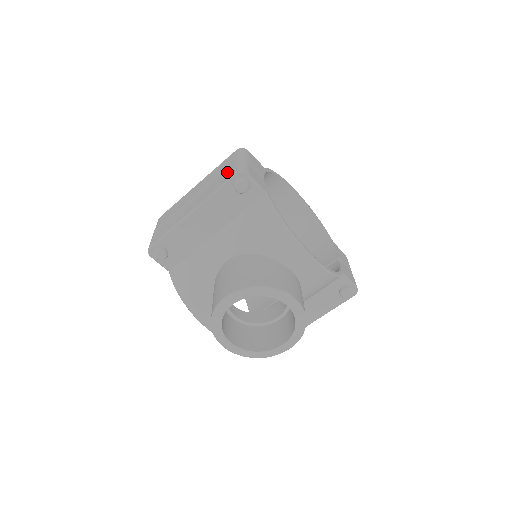
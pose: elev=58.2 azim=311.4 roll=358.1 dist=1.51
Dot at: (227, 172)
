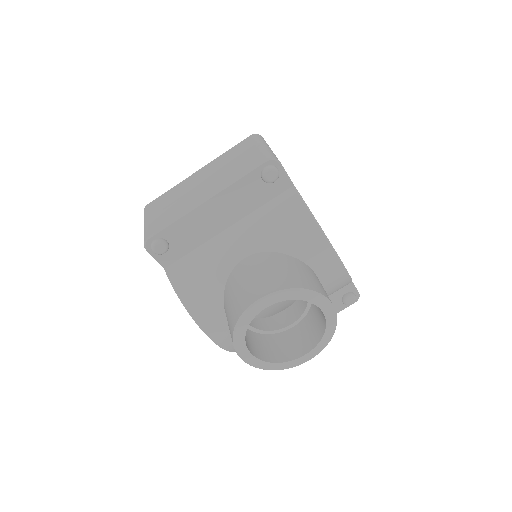
Dot at: (249, 158)
